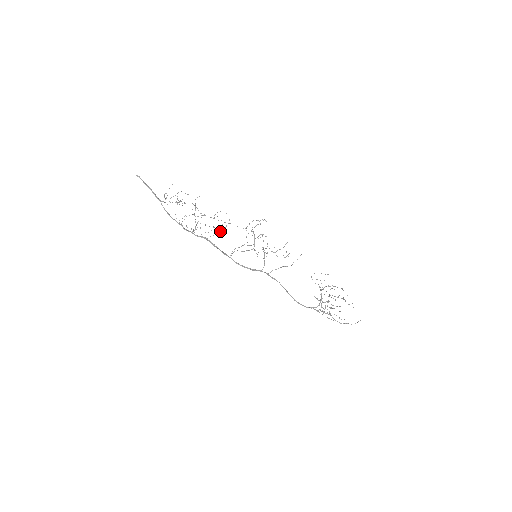
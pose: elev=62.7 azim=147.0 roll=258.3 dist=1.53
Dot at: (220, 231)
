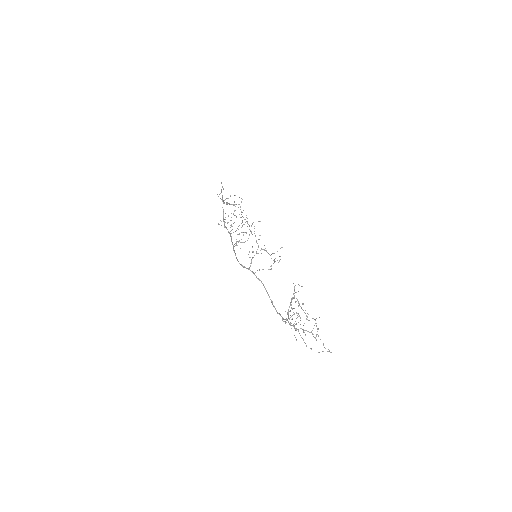
Dot at: (238, 229)
